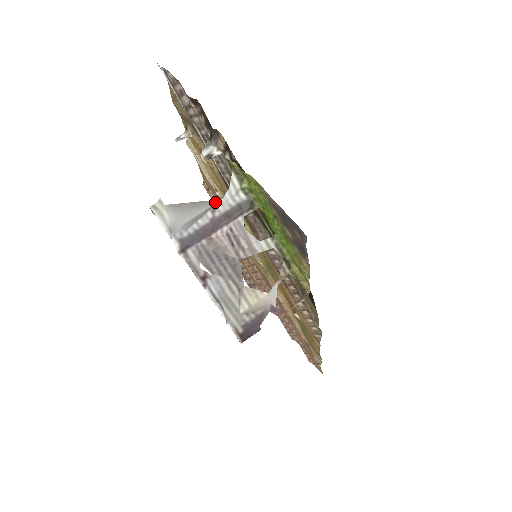
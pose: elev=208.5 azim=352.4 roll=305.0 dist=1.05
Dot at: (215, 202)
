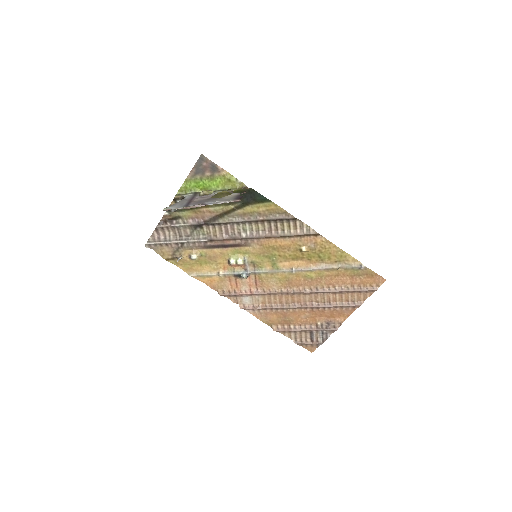
Dot at: (184, 199)
